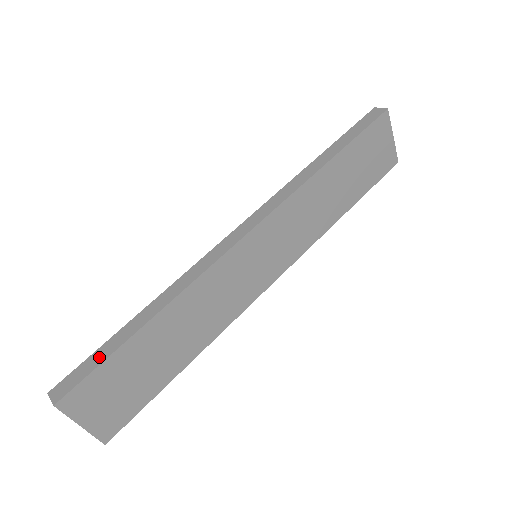
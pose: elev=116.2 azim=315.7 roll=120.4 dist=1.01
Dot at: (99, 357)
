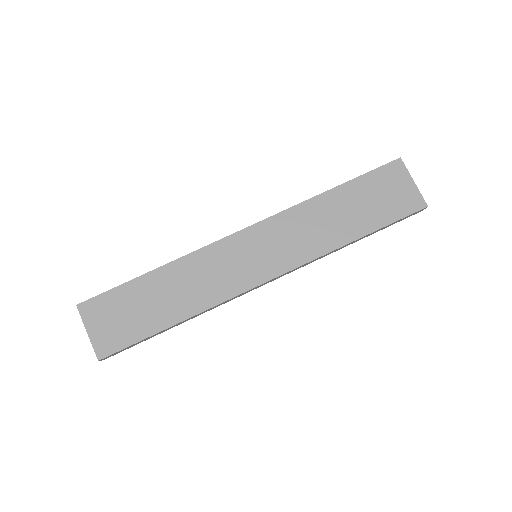
Dot at: (116, 288)
